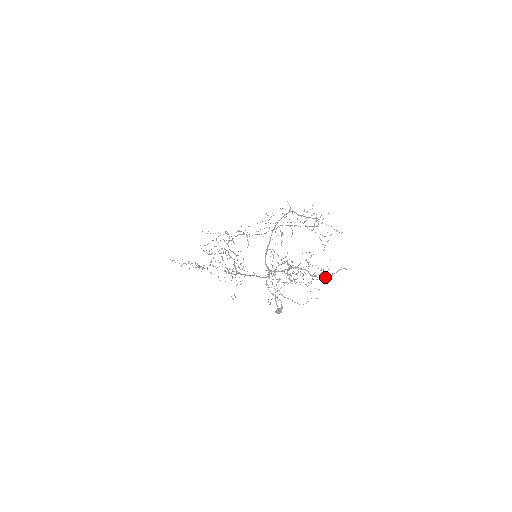
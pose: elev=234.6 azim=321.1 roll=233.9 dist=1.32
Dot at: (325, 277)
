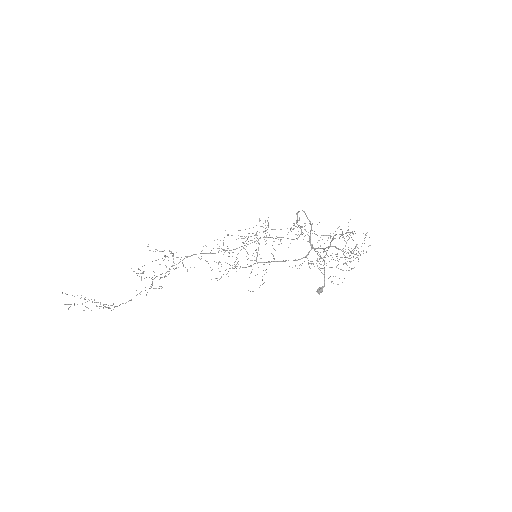
Dot at: occluded
